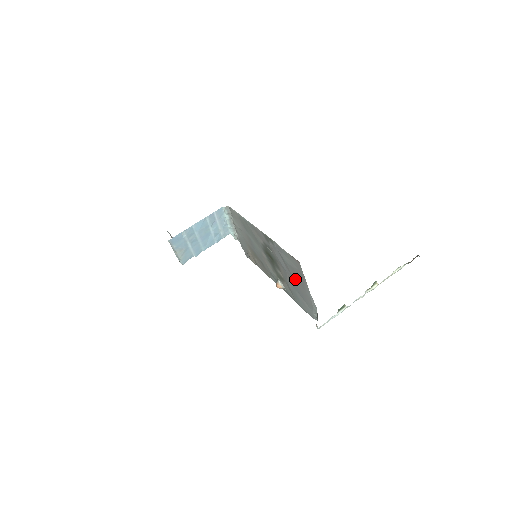
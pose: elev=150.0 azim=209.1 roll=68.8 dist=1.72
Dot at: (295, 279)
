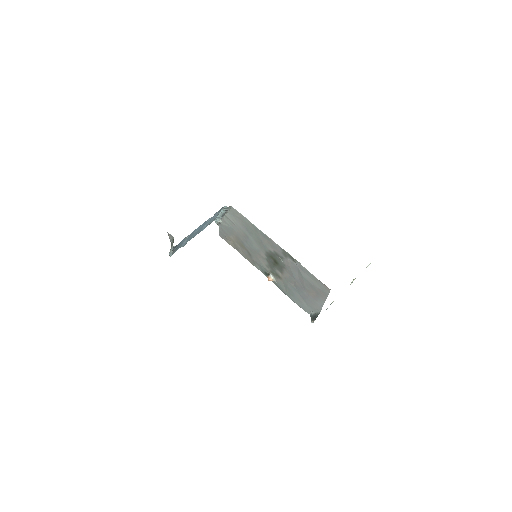
Dot at: (307, 289)
